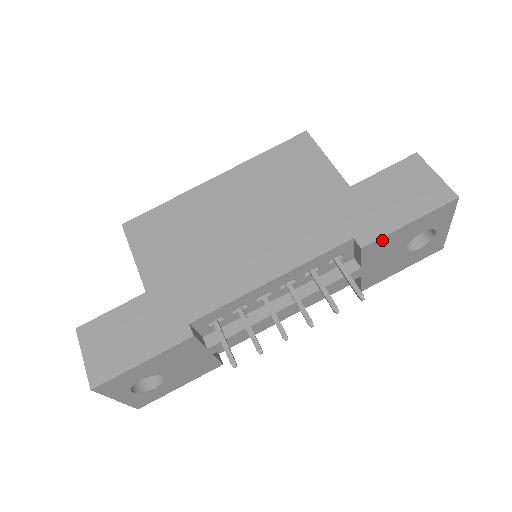
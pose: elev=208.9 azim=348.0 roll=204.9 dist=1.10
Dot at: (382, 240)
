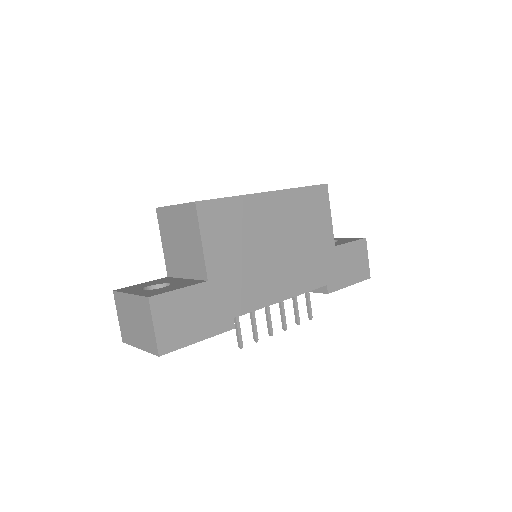
Dot at: (335, 290)
